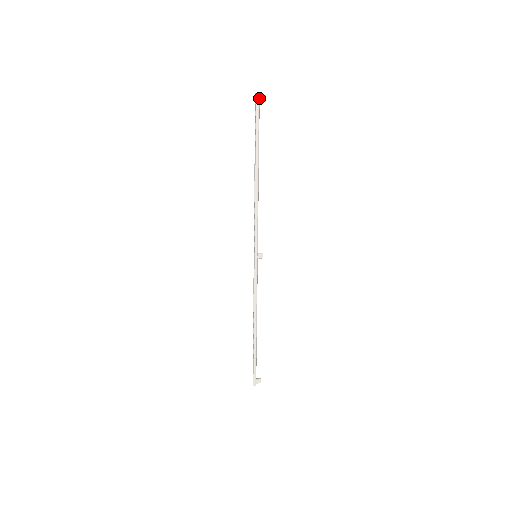
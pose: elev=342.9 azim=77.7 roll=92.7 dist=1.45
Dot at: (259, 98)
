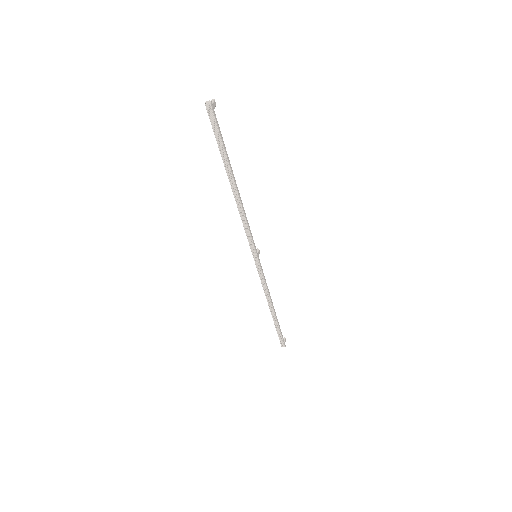
Dot at: (212, 106)
